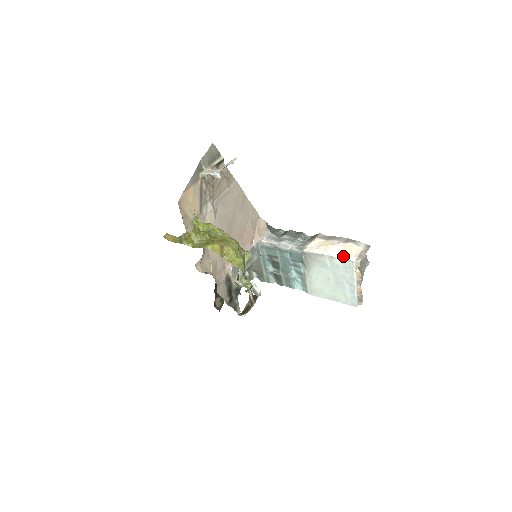
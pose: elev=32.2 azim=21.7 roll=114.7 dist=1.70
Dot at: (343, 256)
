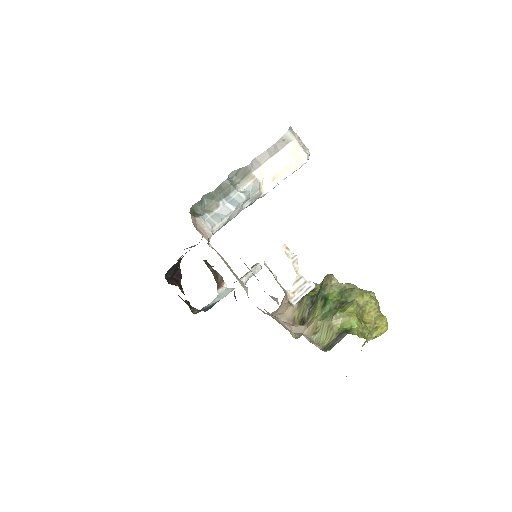
Dot at: (300, 165)
